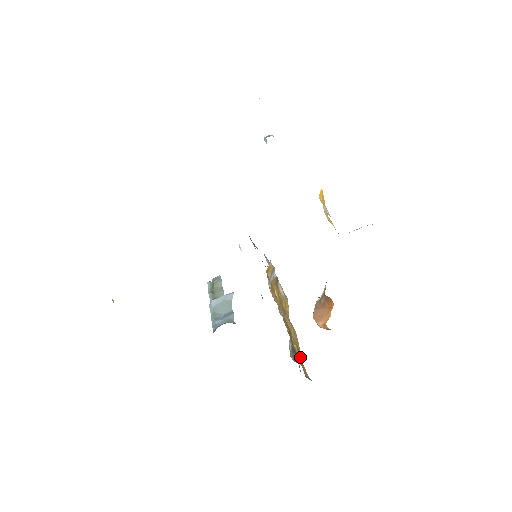
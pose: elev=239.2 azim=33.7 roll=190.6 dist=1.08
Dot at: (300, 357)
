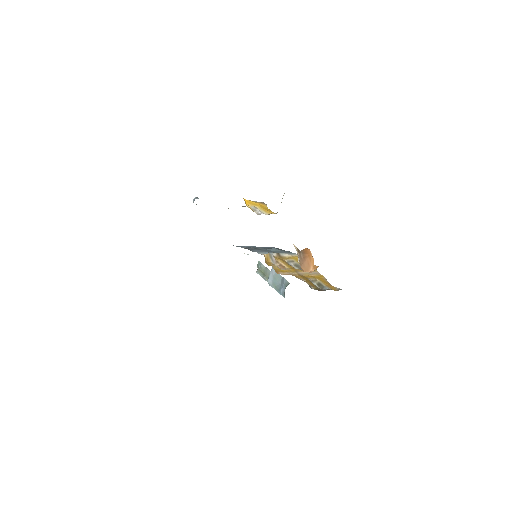
Dot at: (326, 284)
